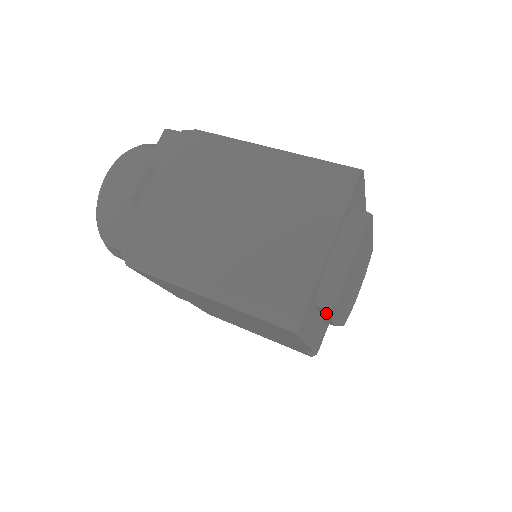
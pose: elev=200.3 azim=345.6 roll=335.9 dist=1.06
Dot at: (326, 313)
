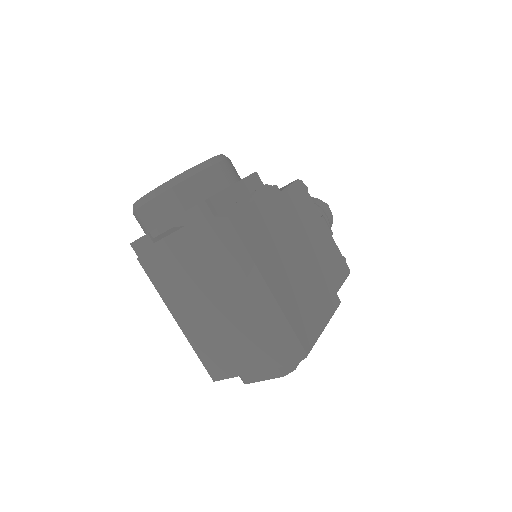
Dot at: occluded
